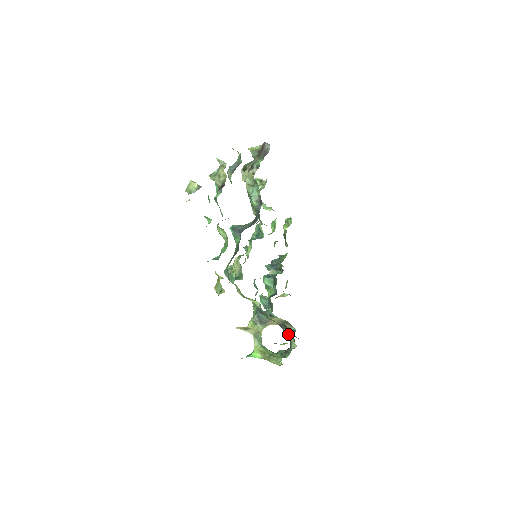
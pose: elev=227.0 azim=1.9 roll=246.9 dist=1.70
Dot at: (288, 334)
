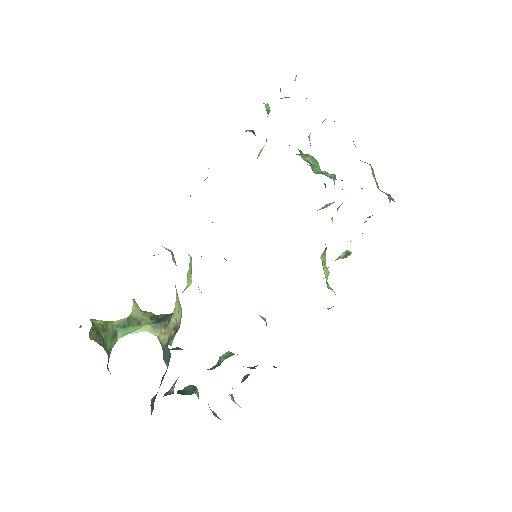
Dot at: occluded
